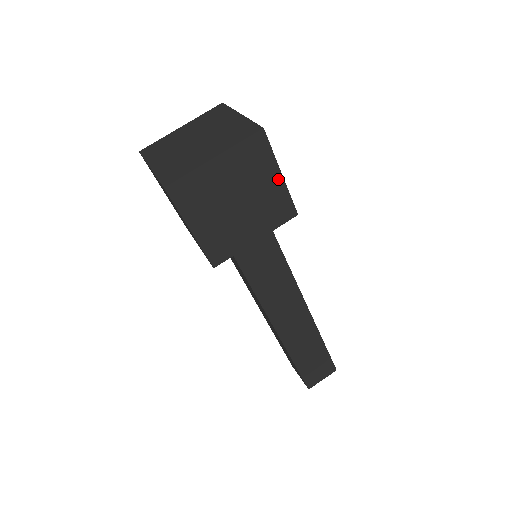
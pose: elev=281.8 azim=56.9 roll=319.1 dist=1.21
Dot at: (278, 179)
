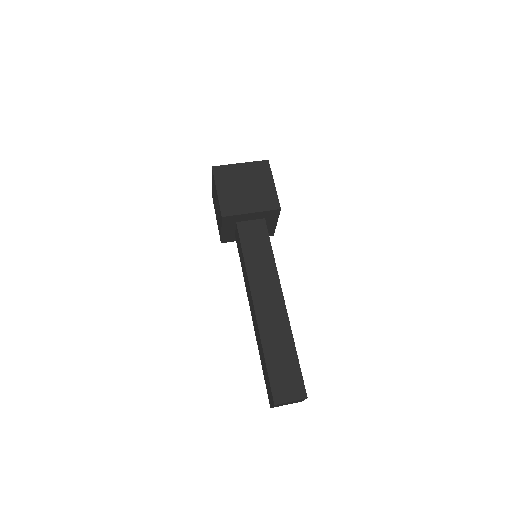
Dot at: (272, 185)
